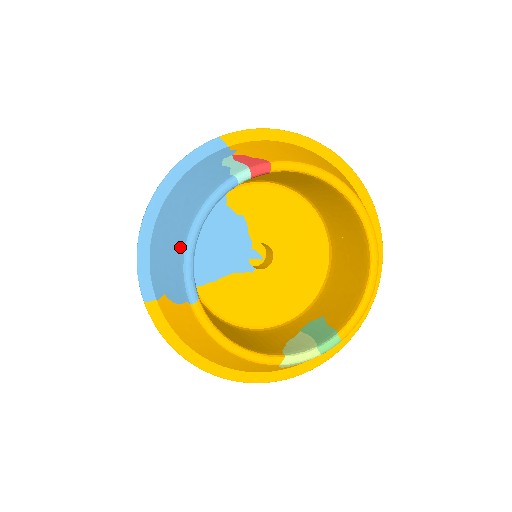
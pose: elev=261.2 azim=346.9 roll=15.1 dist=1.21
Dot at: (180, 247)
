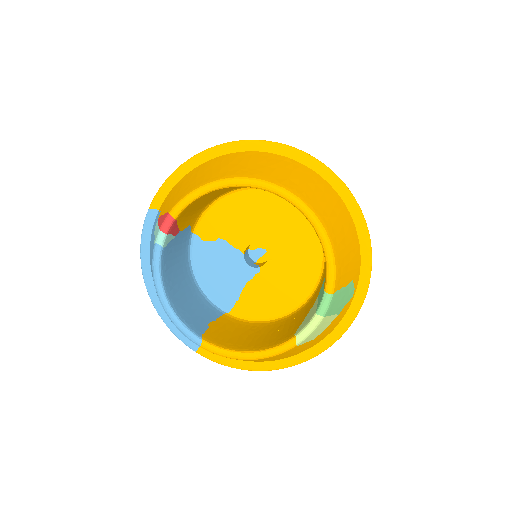
Dot at: occluded
